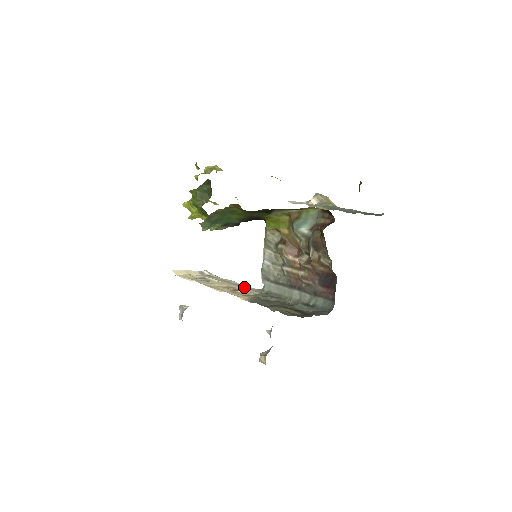
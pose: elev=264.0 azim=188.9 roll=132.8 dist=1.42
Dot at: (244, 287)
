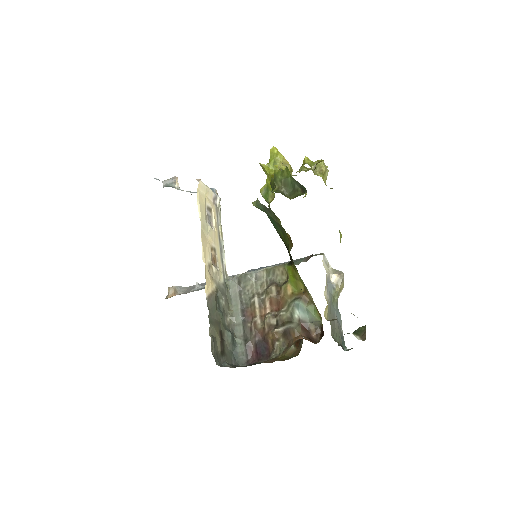
Dot at: (222, 257)
